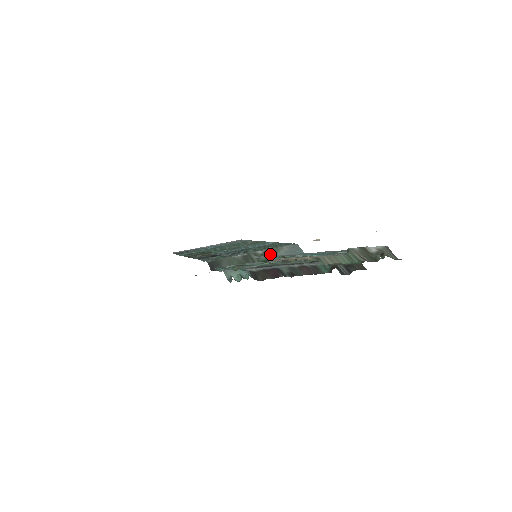
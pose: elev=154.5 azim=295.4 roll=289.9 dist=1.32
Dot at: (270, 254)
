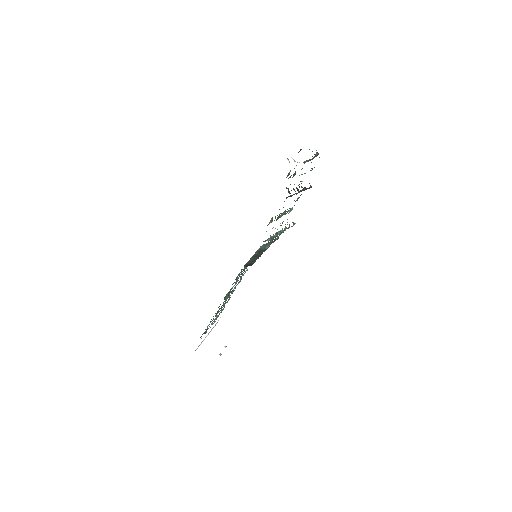
Dot at: (260, 251)
